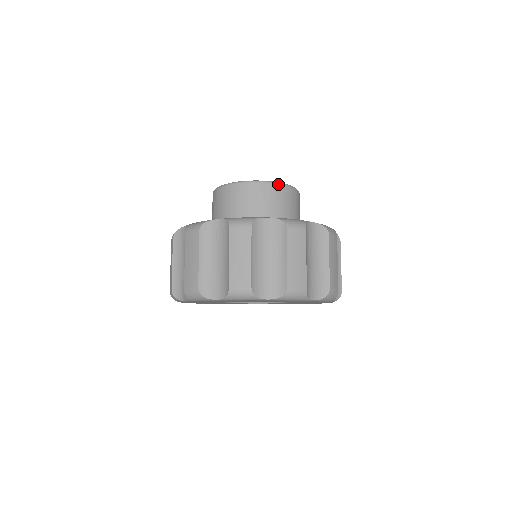
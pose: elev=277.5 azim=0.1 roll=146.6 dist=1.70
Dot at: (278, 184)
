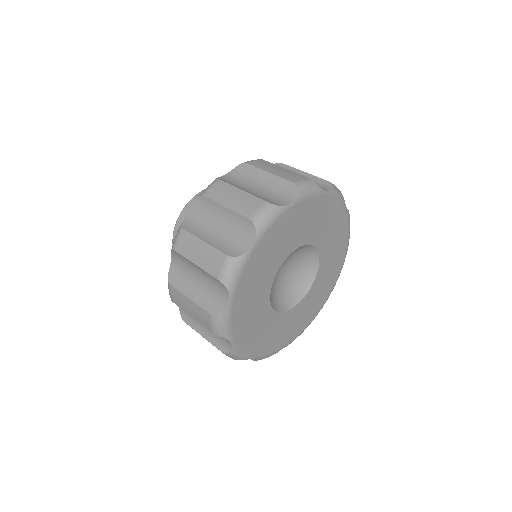
Dot at: (194, 197)
